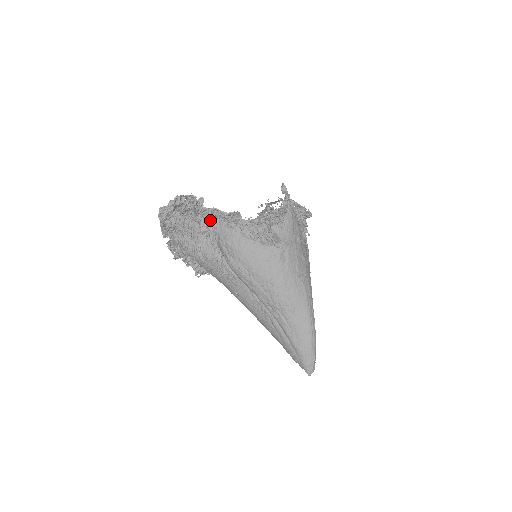
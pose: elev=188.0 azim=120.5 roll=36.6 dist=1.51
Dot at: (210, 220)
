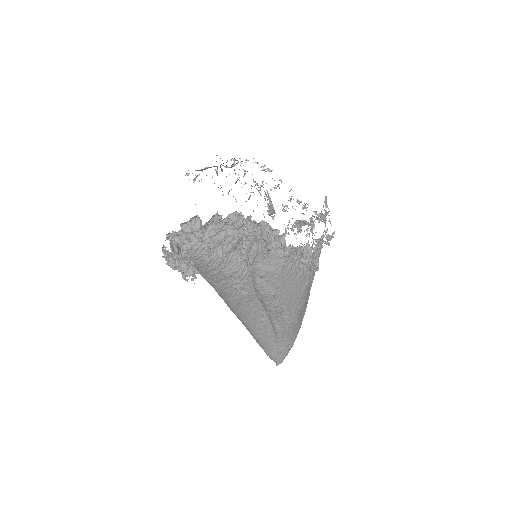
Dot at: (266, 246)
